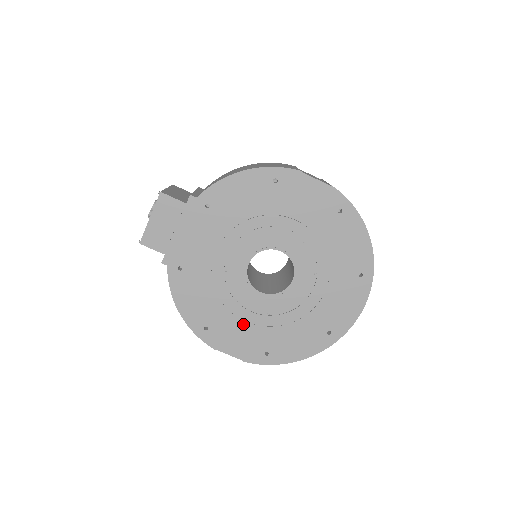
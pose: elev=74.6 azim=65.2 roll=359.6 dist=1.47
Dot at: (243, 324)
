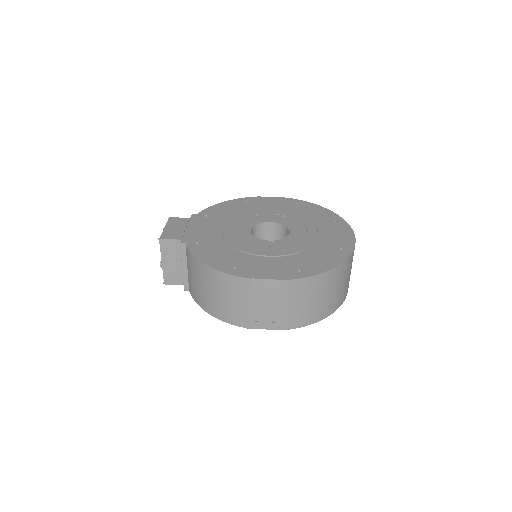
Dot at: (266, 259)
